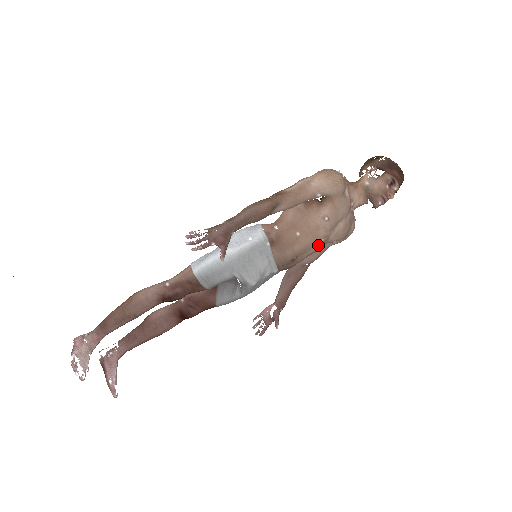
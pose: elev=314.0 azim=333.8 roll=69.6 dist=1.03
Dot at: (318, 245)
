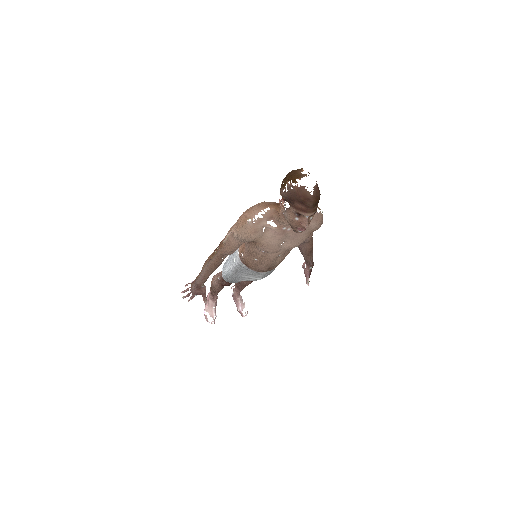
Dot at: (280, 257)
